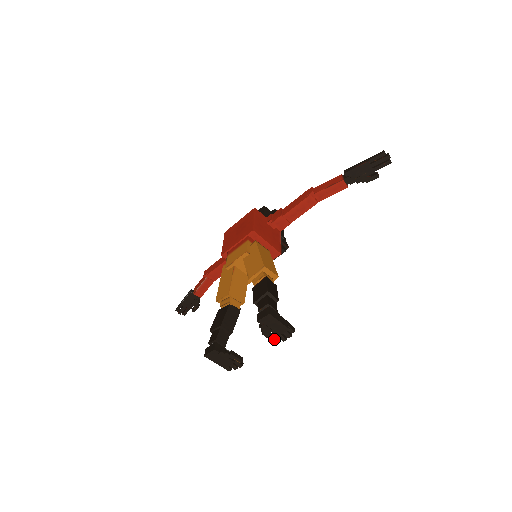
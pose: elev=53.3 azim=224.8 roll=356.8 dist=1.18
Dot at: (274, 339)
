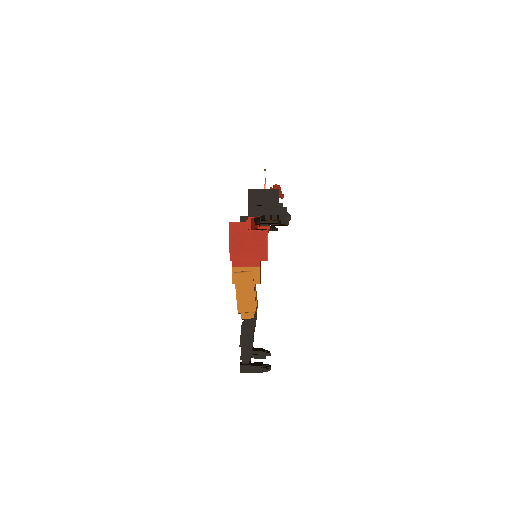
Dot at: occluded
